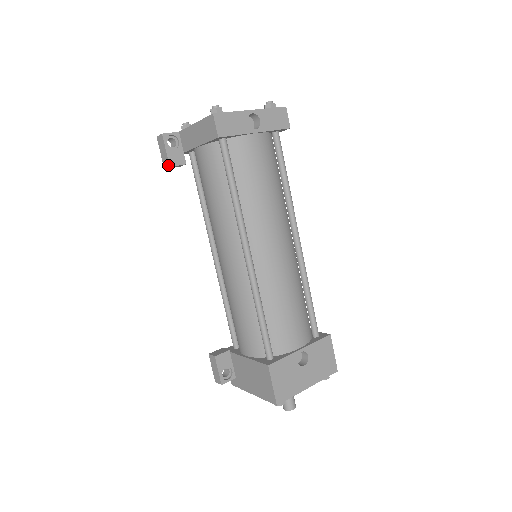
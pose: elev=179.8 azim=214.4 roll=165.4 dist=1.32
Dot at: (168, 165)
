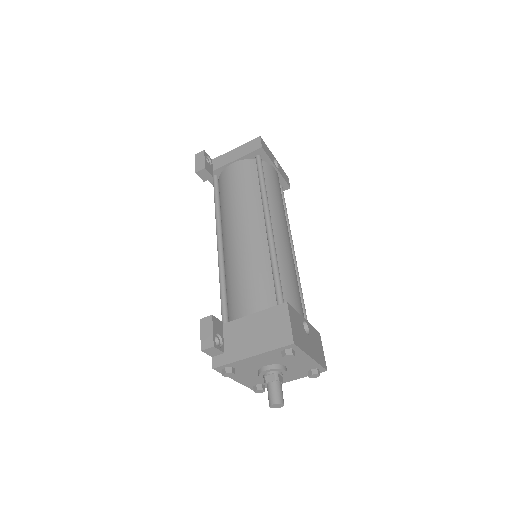
Dot at: (203, 168)
